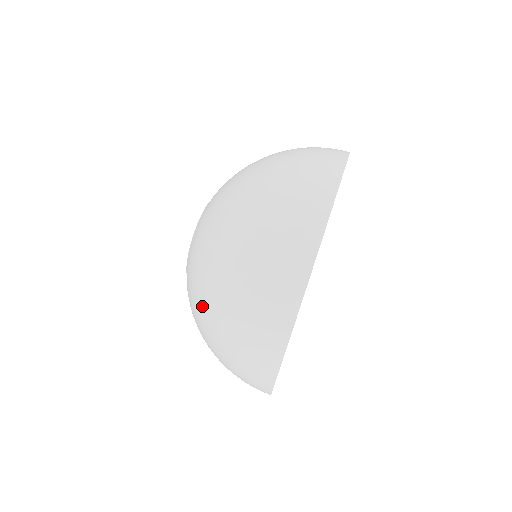
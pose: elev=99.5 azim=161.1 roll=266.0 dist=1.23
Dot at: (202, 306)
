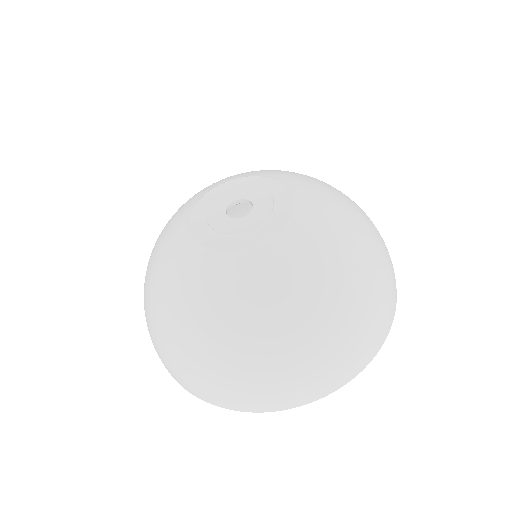
Dot at: (177, 318)
